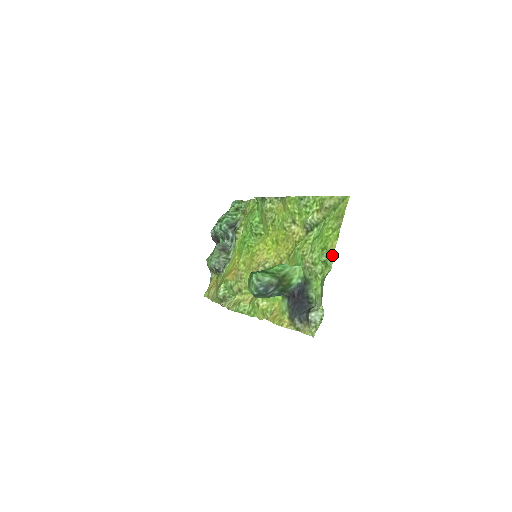
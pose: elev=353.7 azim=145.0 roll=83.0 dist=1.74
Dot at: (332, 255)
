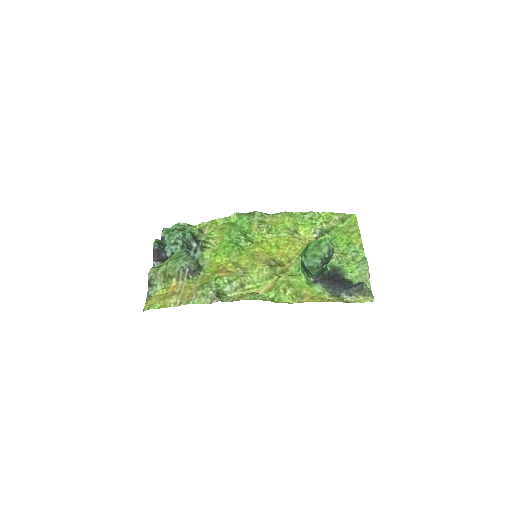
Dot at: (362, 246)
